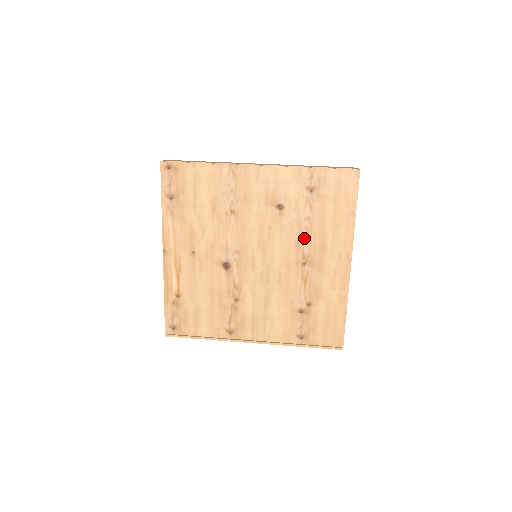
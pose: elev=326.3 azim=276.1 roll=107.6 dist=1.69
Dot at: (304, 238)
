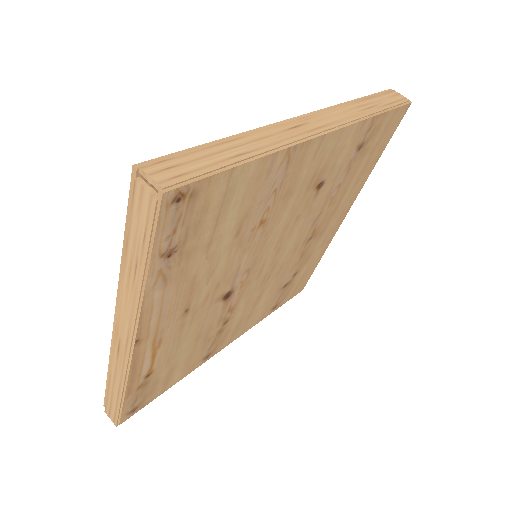
Dot at: (324, 211)
